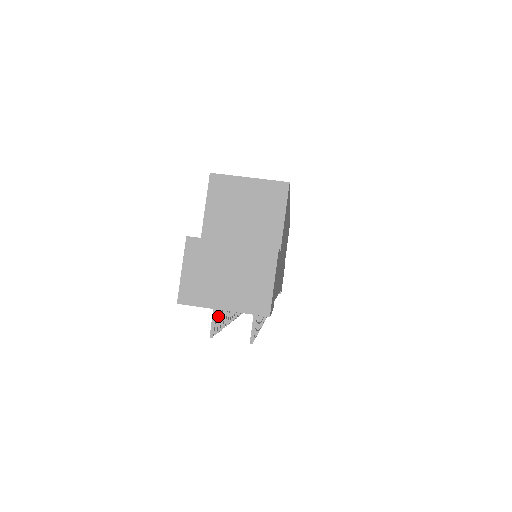
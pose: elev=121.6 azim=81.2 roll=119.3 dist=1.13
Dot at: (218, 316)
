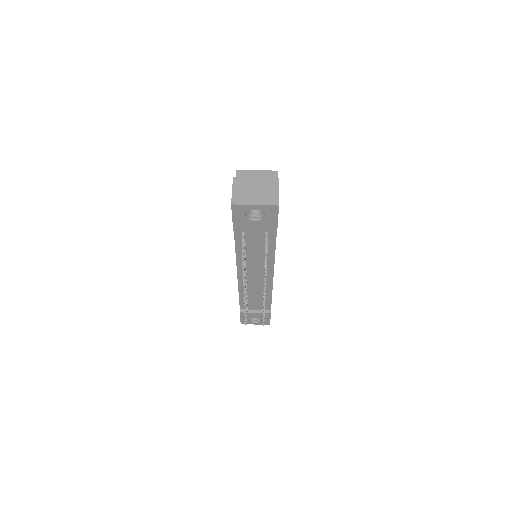
Dot at: occluded
